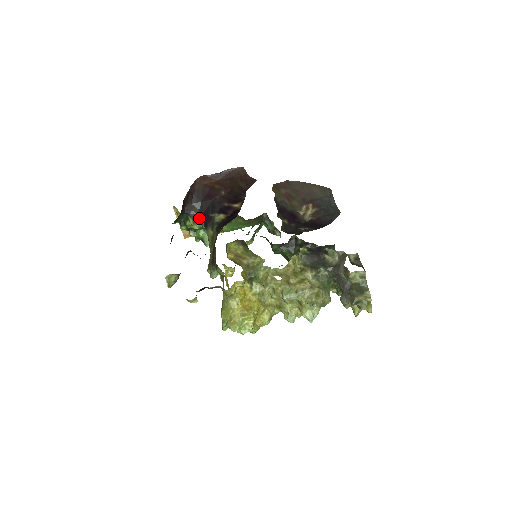
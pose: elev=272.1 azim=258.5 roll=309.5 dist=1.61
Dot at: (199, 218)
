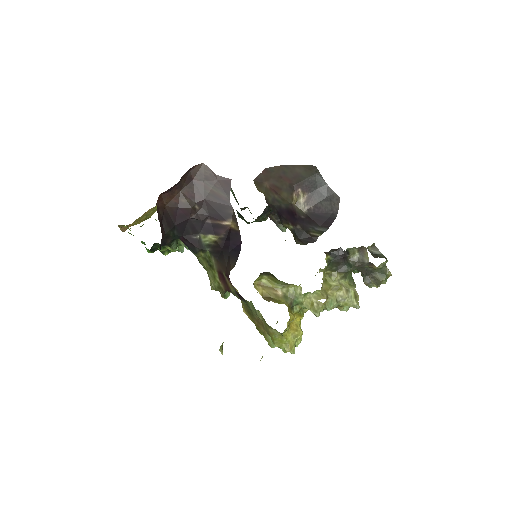
Dot at: (175, 240)
